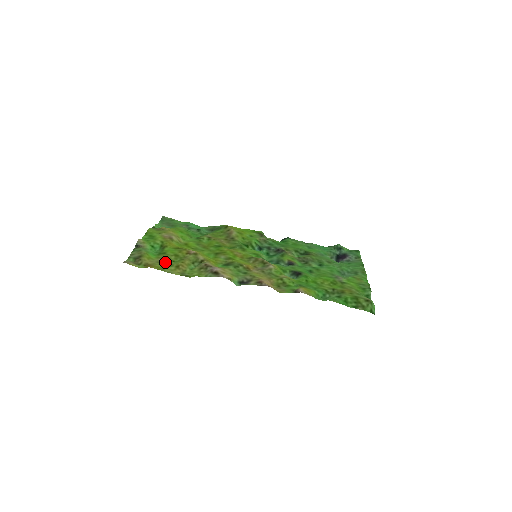
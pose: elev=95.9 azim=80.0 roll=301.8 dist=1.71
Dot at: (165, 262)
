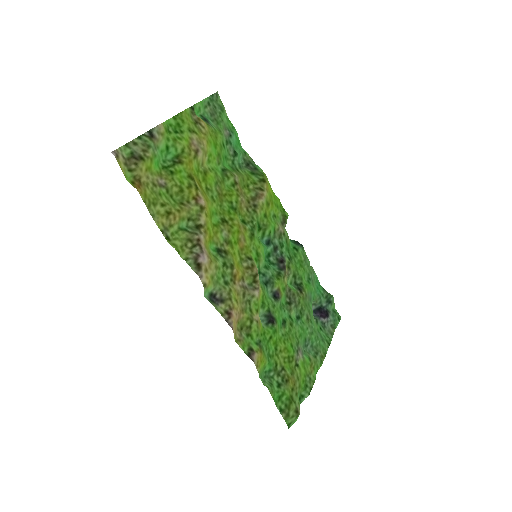
Dot at: (161, 190)
